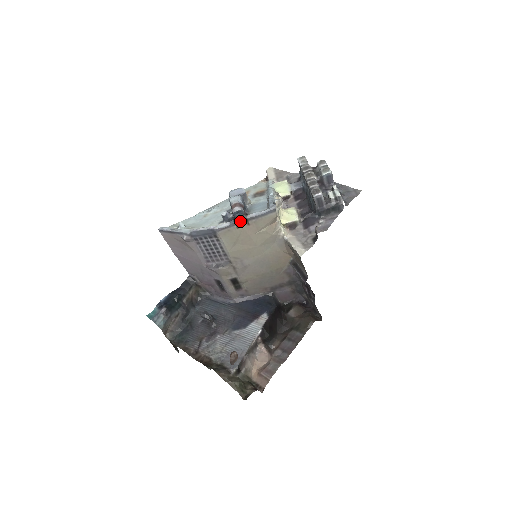
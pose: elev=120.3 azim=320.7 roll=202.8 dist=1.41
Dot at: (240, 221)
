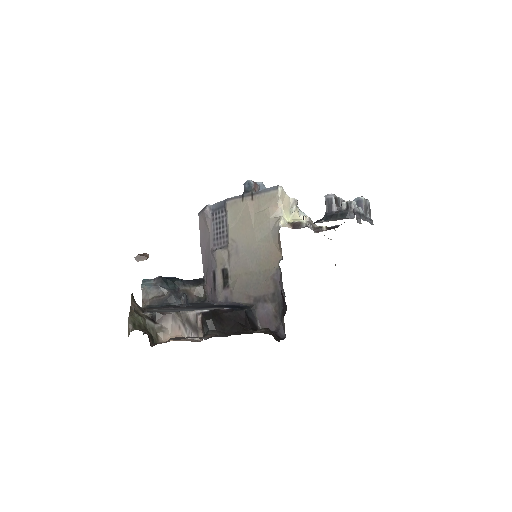
Dot at: (247, 194)
